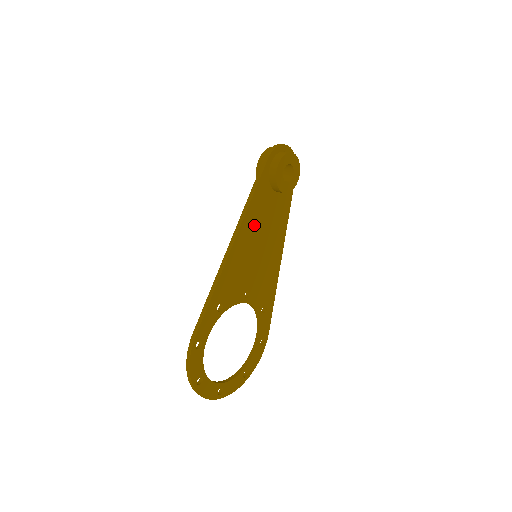
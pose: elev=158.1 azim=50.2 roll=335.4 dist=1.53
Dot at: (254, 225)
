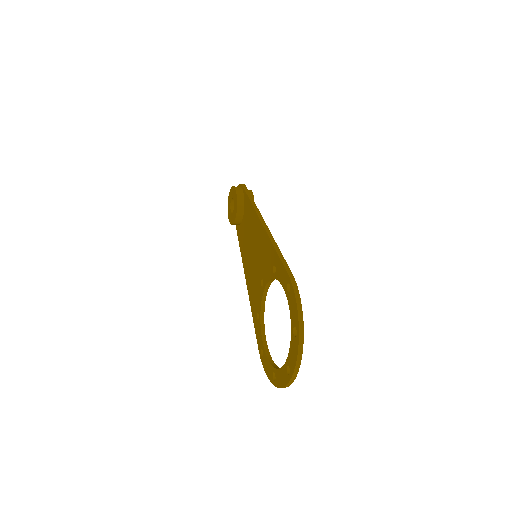
Dot at: occluded
